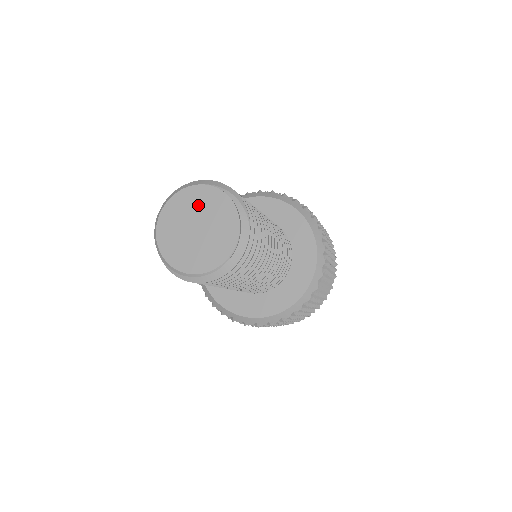
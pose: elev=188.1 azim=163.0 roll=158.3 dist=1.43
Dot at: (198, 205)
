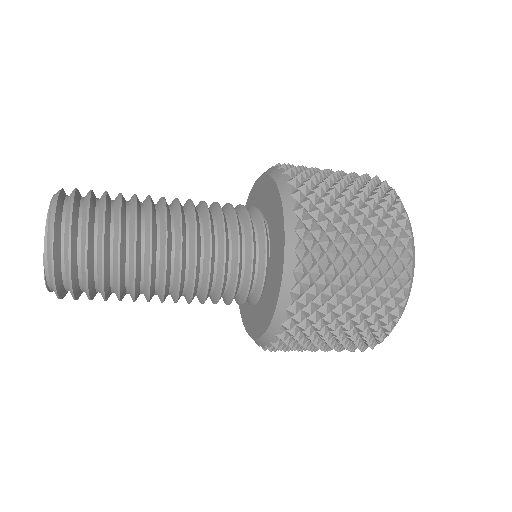
Dot at: occluded
